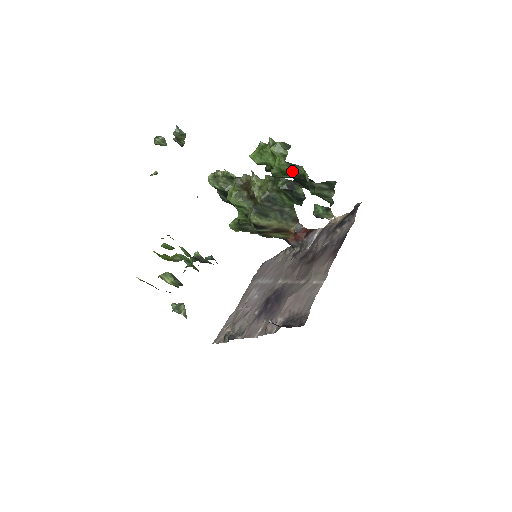
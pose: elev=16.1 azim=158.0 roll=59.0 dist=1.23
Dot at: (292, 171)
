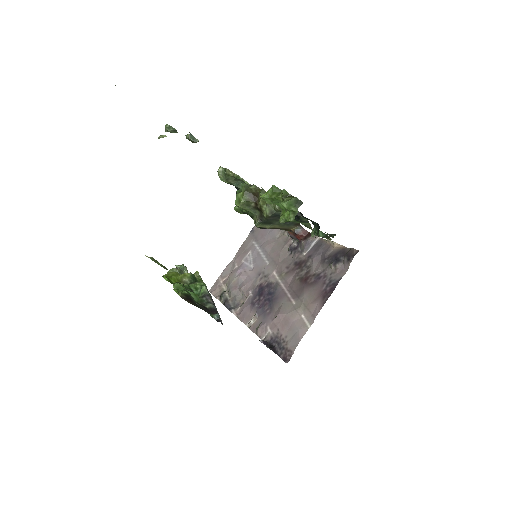
Dot at: (299, 222)
